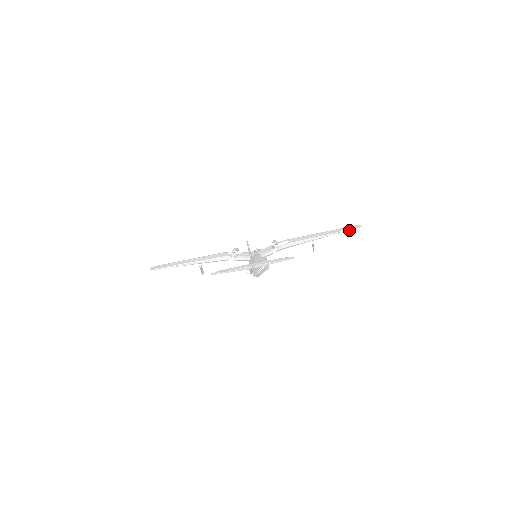
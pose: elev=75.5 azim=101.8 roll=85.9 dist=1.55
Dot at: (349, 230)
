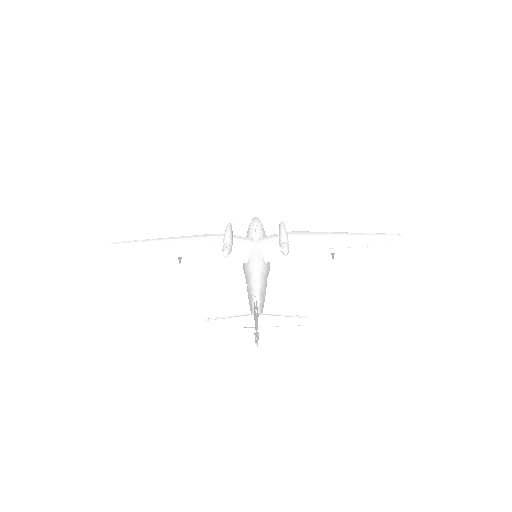
Dot at: (388, 247)
